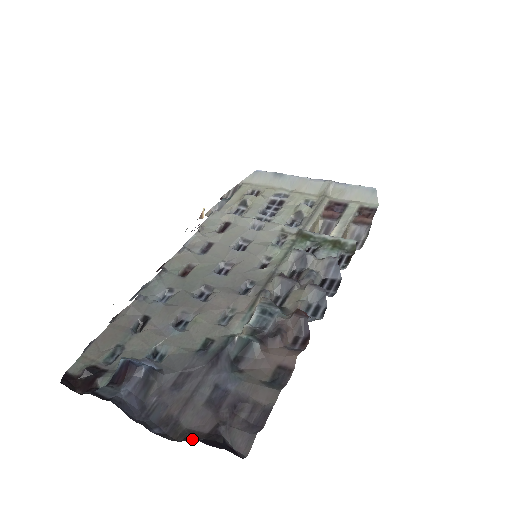
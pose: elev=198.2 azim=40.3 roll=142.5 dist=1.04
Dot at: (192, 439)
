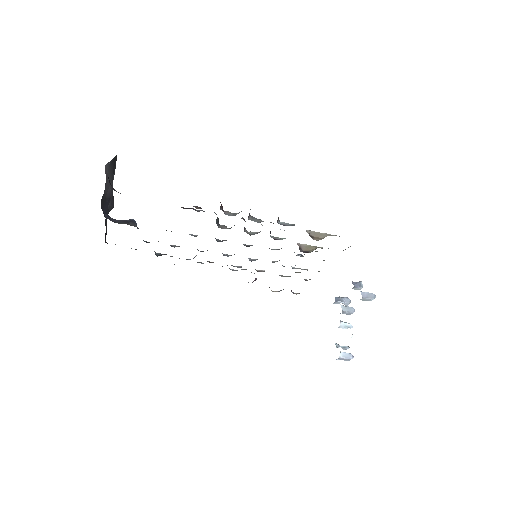
Dot at: occluded
